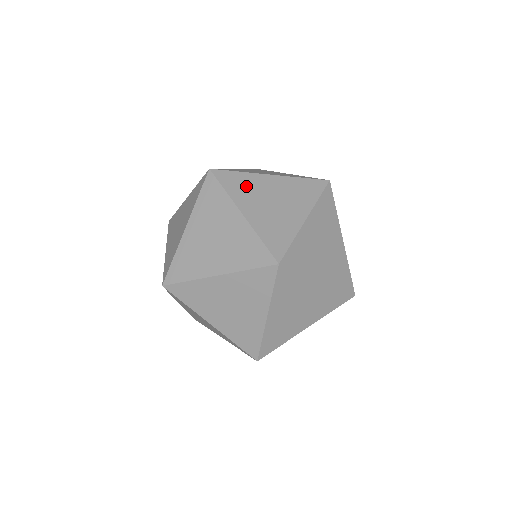
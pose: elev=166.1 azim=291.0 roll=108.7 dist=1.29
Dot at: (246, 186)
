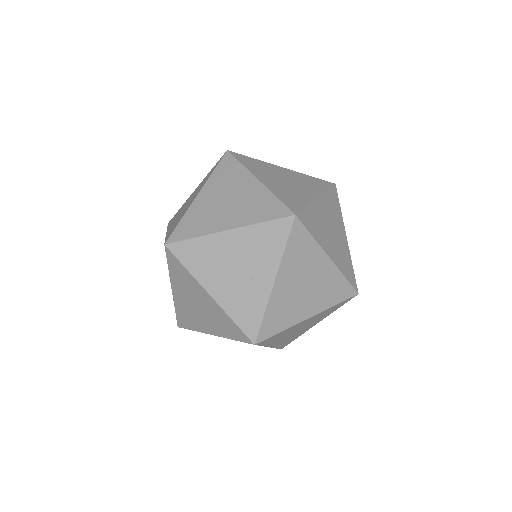
Dot at: (282, 335)
